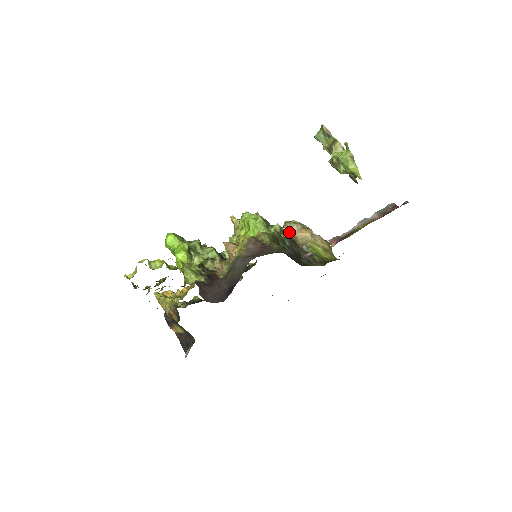
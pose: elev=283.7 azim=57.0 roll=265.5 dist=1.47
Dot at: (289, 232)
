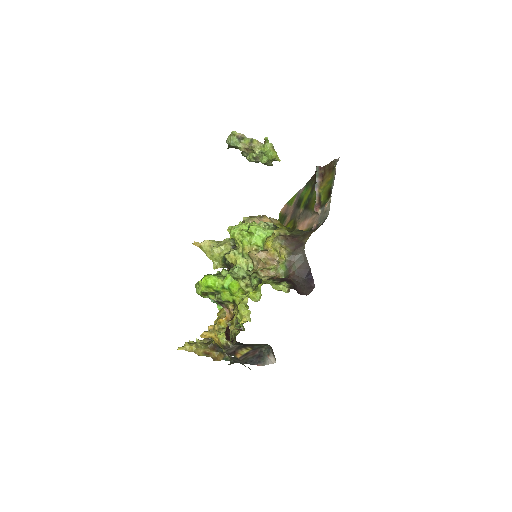
Dot at: occluded
